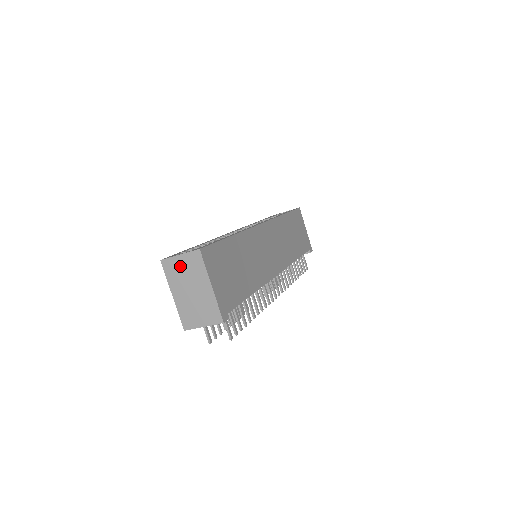
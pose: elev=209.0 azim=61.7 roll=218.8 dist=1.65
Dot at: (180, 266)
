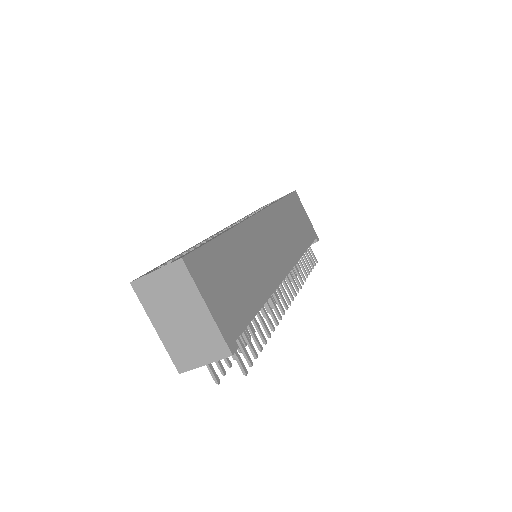
Dot at: (158, 286)
